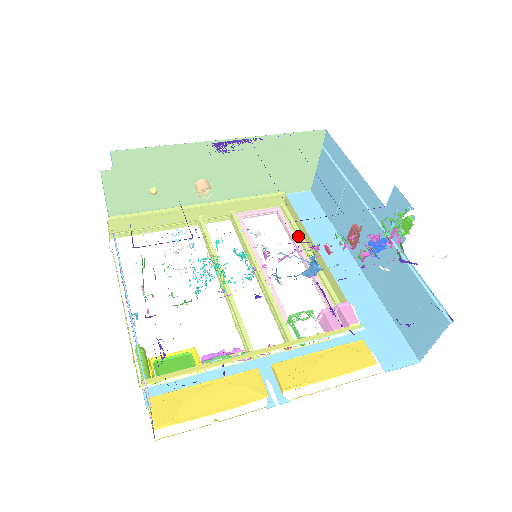
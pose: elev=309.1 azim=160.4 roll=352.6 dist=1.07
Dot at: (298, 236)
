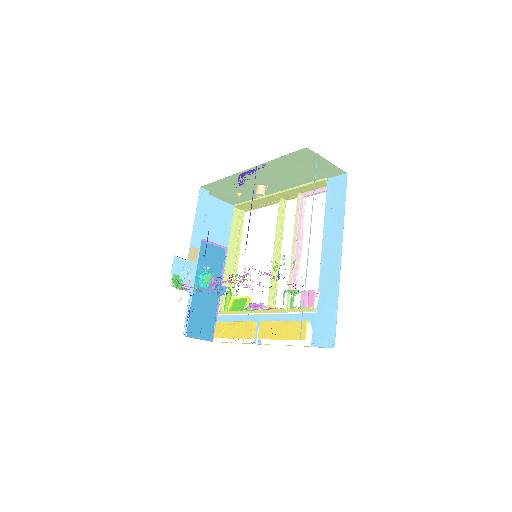
Dot at: occluded
